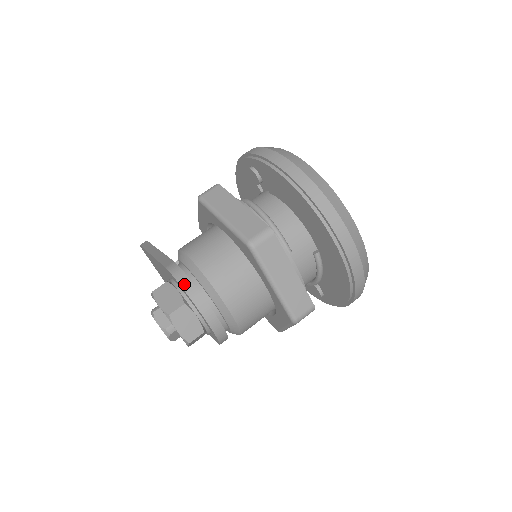
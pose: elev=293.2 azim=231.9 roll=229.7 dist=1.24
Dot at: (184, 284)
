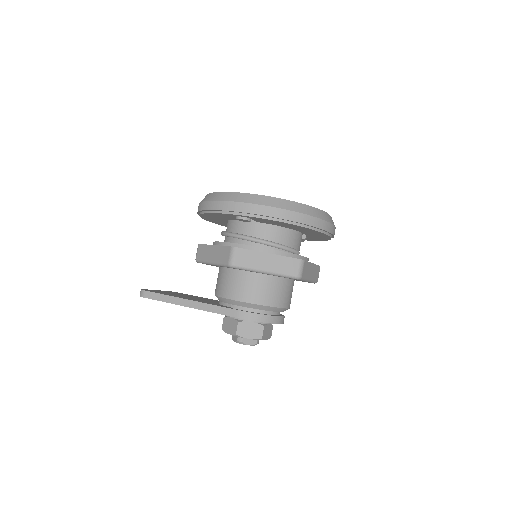
Dot at: (263, 320)
